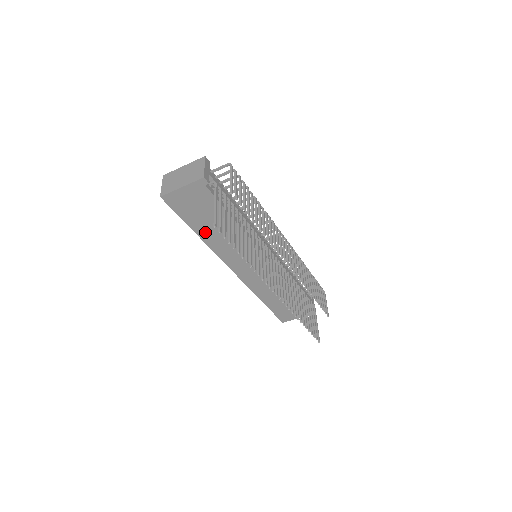
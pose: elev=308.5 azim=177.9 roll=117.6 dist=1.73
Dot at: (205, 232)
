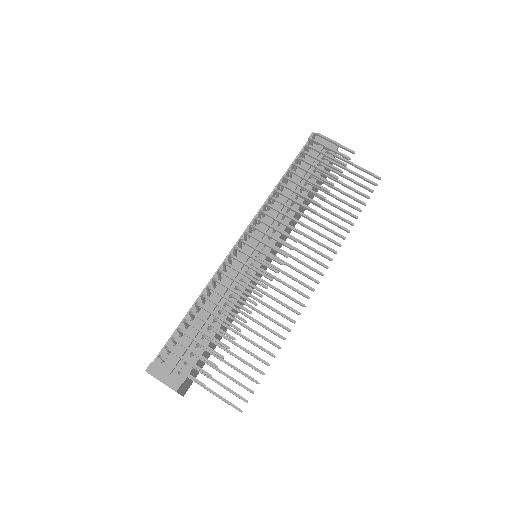
Dot at: occluded
